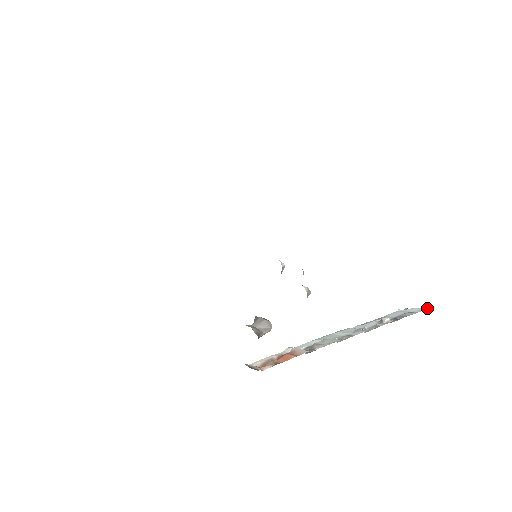
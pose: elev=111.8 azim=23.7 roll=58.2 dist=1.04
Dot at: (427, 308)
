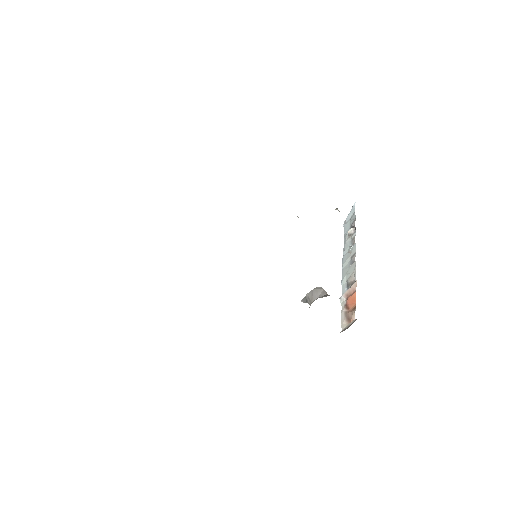
Dot at: (354, 207)
